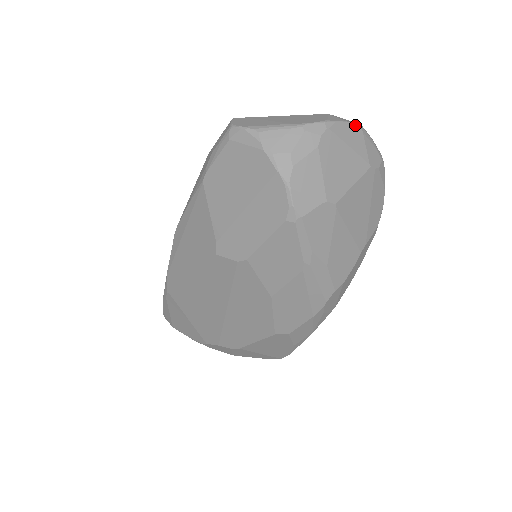
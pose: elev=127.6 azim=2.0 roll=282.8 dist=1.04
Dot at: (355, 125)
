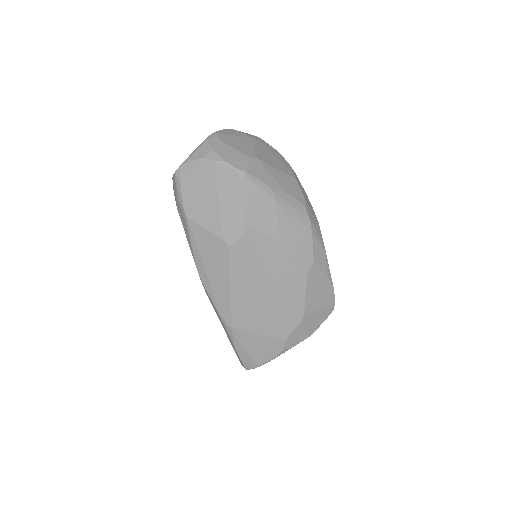
Dot at: (229, 129)
